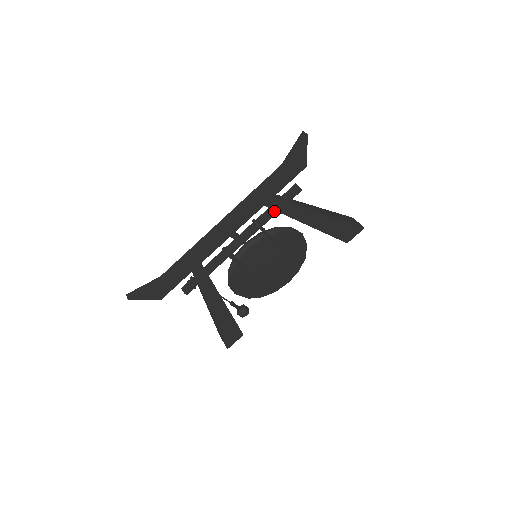
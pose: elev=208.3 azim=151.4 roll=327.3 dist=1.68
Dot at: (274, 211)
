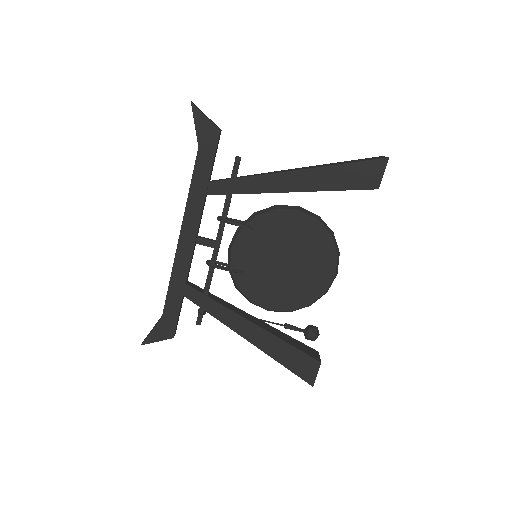
Dot at: (226, 196)
